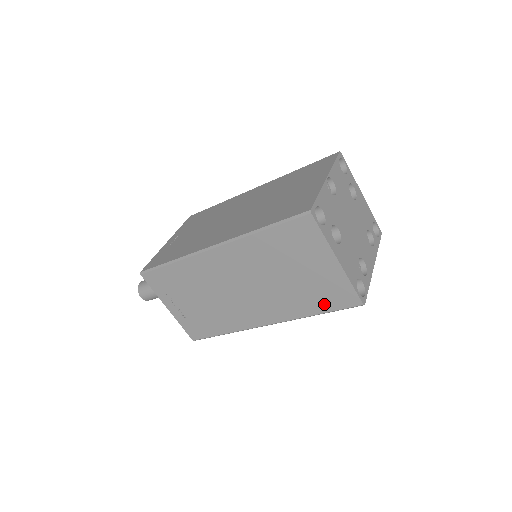
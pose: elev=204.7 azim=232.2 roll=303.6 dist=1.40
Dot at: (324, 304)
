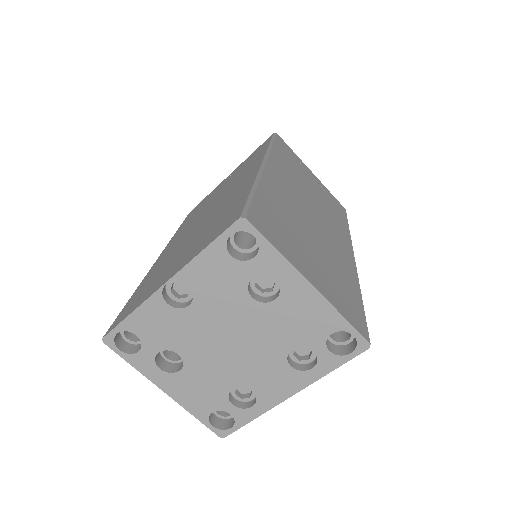
Dot at: occluded
